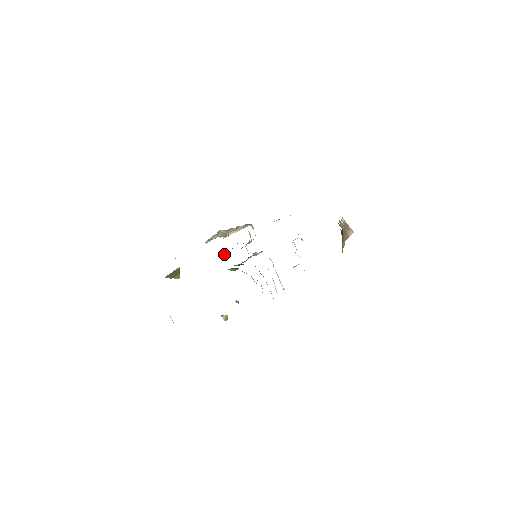
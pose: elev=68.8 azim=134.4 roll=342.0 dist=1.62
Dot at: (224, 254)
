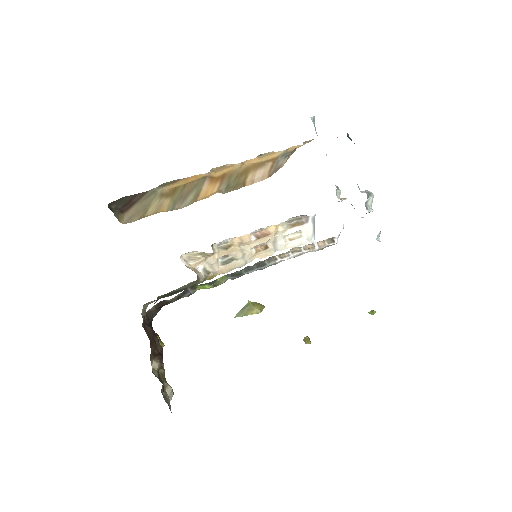
Dot at: occluded
